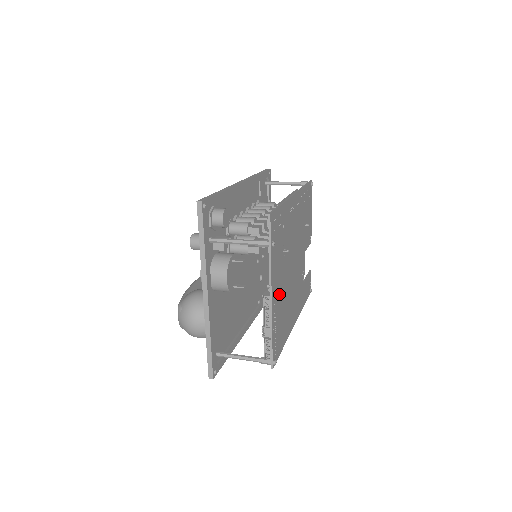
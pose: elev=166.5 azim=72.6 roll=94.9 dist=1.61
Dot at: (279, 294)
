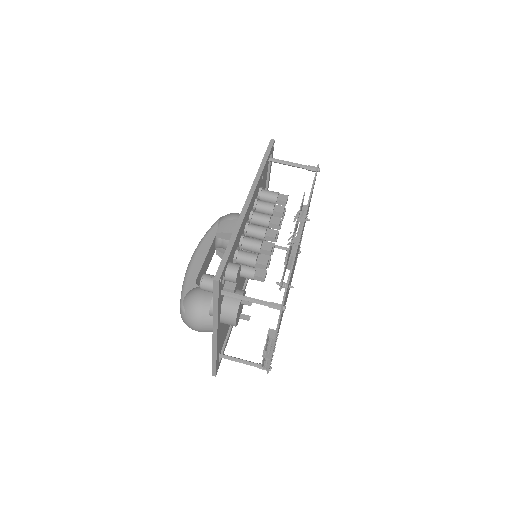
Dot at: occluded
